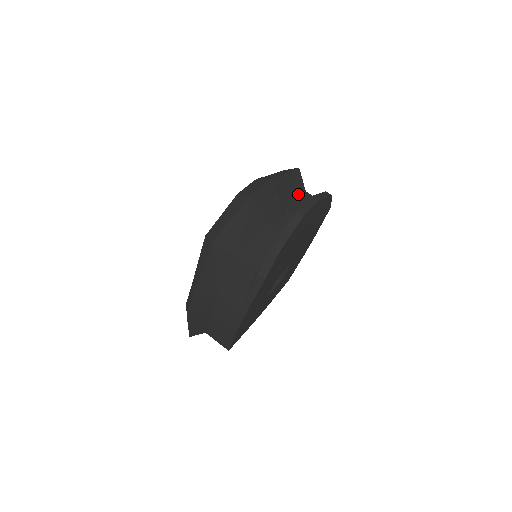
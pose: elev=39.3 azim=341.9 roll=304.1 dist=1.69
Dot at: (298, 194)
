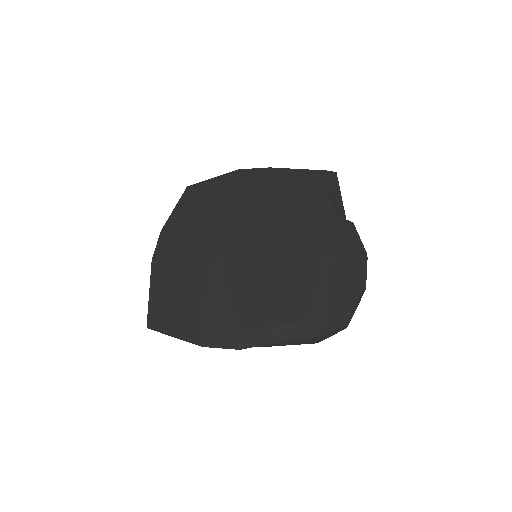
Dot at: occluded
